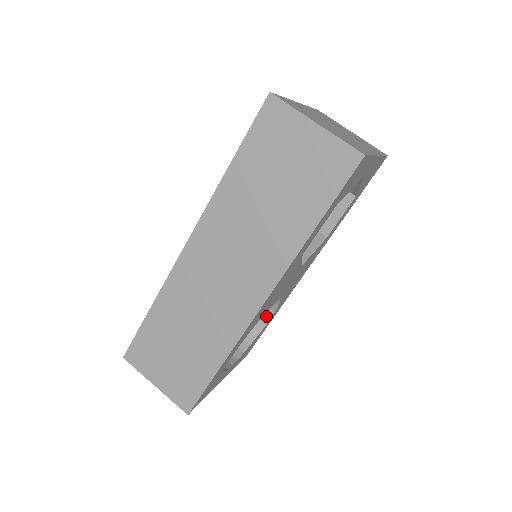
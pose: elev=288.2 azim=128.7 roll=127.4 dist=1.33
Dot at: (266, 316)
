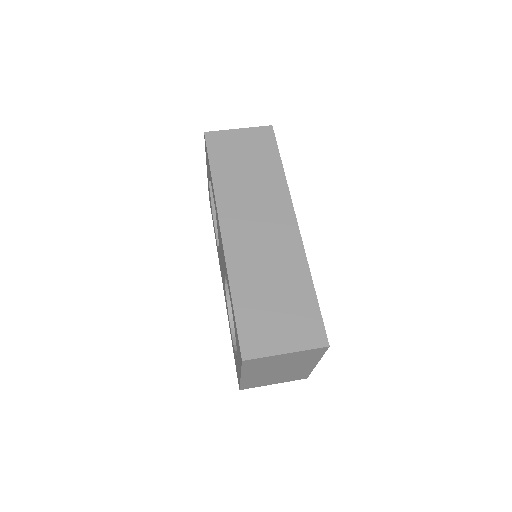
Dot at: occluded
